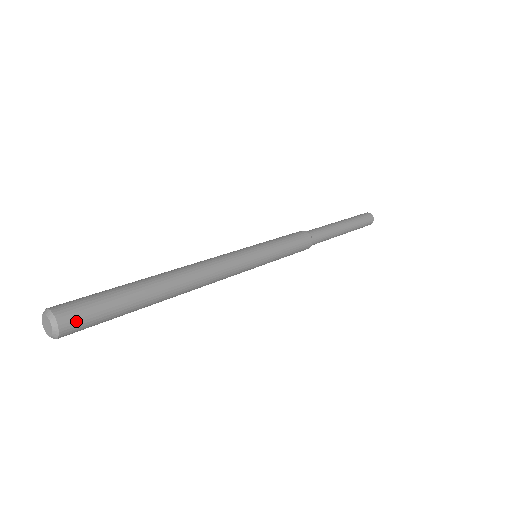
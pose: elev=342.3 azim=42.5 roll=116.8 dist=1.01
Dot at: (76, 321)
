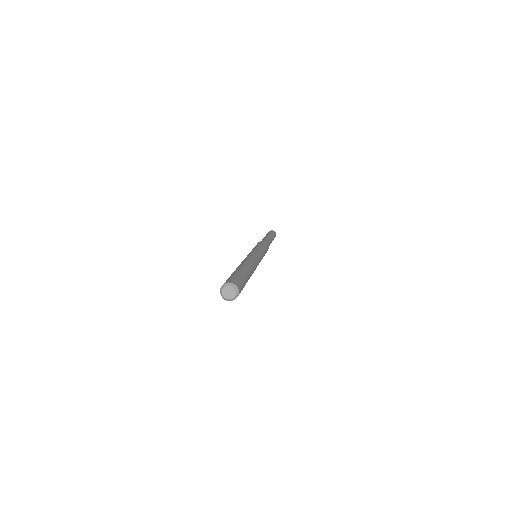
Dot at: (237, 282)
